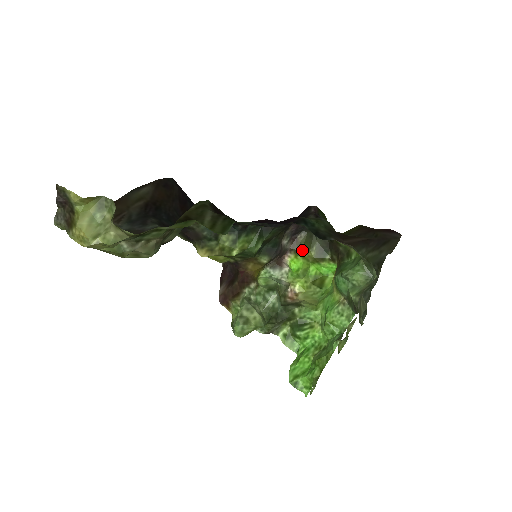
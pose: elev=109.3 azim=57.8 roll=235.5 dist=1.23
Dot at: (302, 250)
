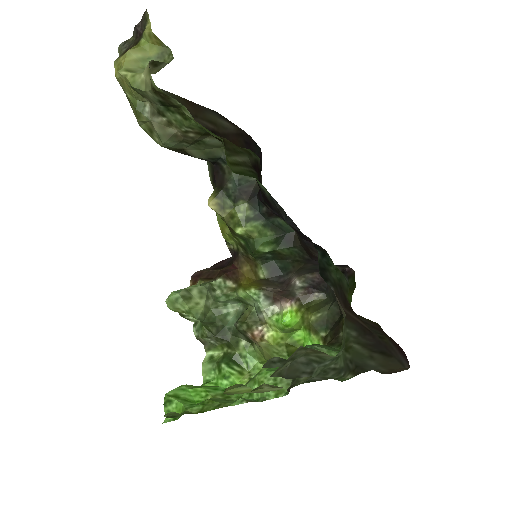
Dot at: (307, 308)
